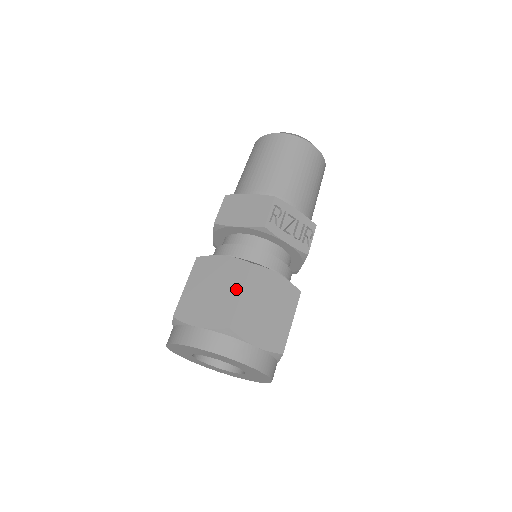
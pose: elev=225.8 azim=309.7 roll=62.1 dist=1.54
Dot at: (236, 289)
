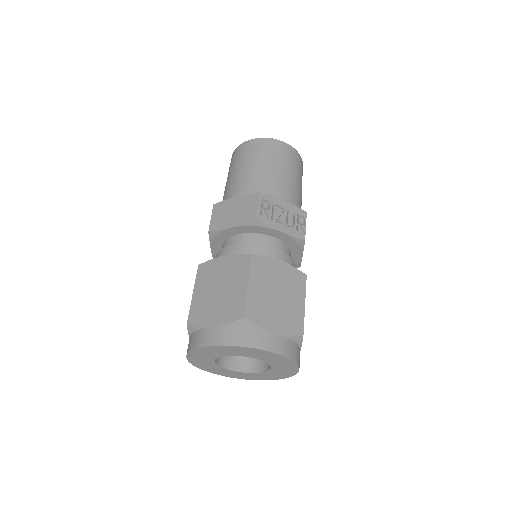
Dot at: (242, 281)
